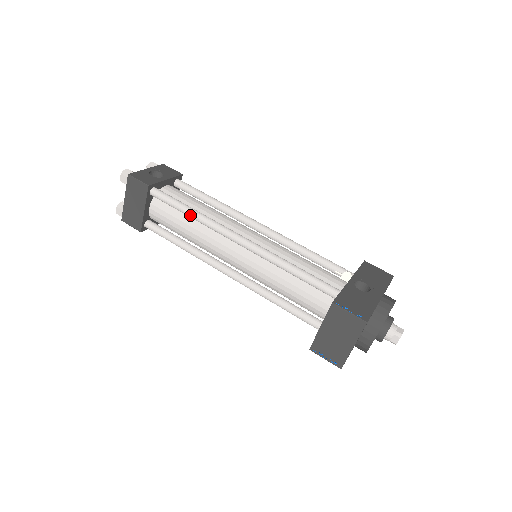
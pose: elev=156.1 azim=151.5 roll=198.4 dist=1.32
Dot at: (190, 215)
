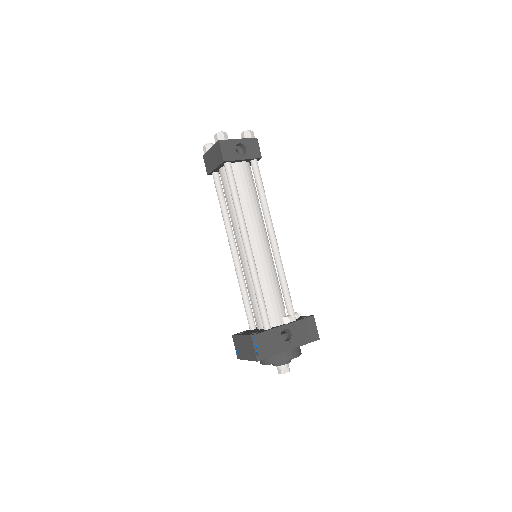
Dot at: (234, 203)
